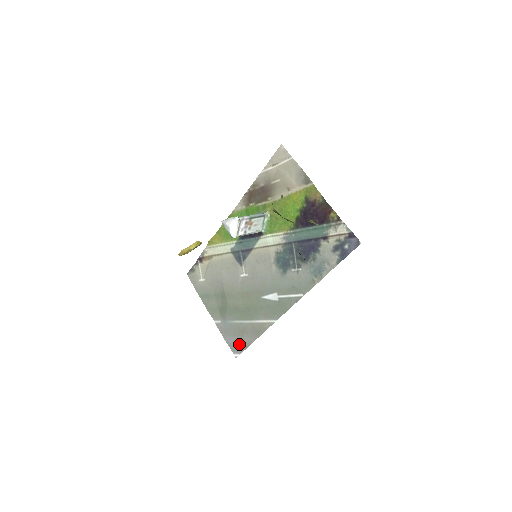
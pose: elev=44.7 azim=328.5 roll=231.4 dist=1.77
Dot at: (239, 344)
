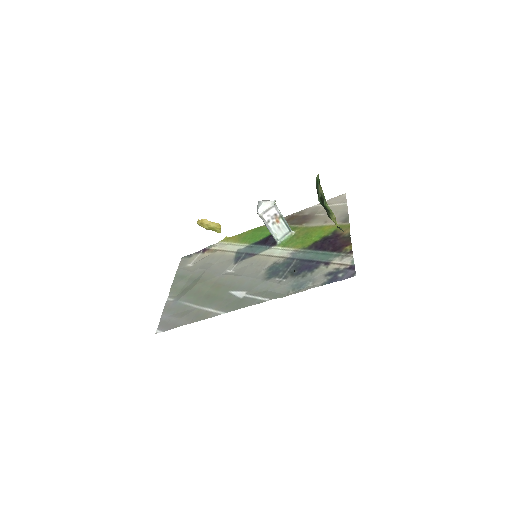
Dot at: (171, 322)
